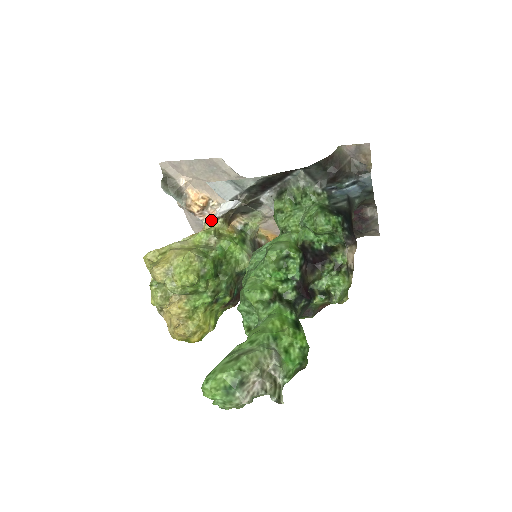
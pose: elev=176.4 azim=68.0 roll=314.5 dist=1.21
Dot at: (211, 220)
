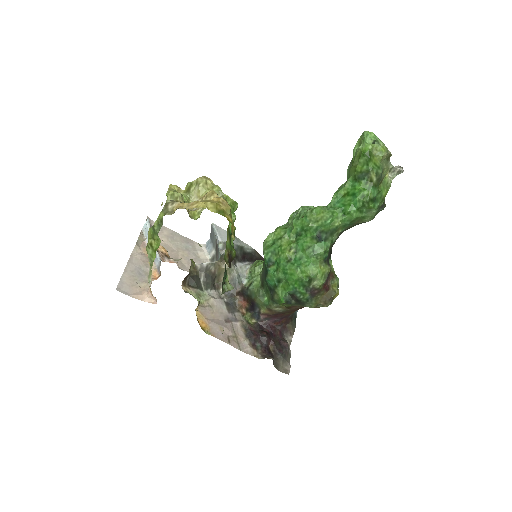
Dot at: (176, 259)
